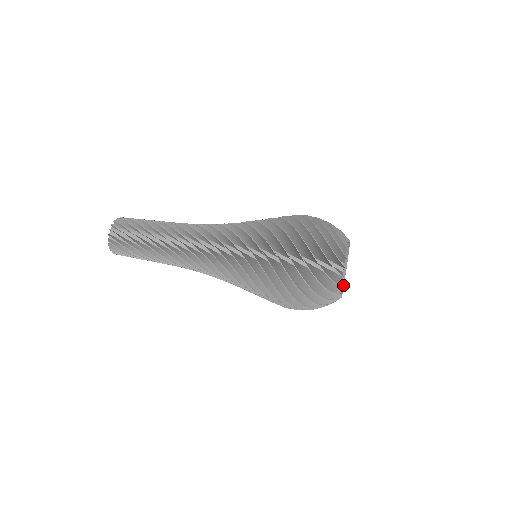
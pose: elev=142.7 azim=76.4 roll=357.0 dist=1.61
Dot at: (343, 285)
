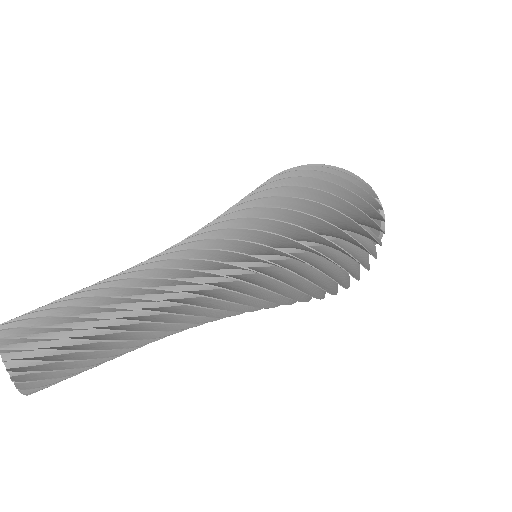
Dot at: (384, 231)
